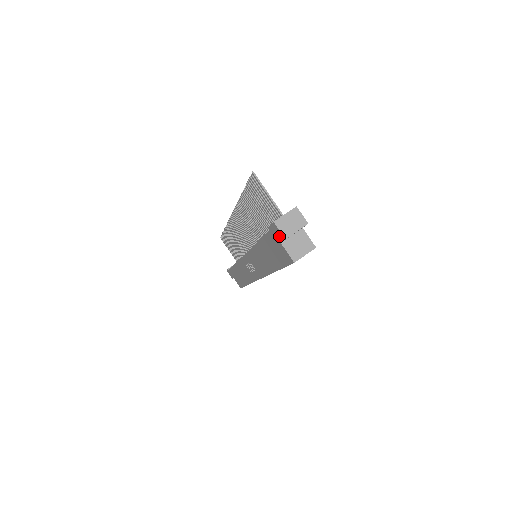
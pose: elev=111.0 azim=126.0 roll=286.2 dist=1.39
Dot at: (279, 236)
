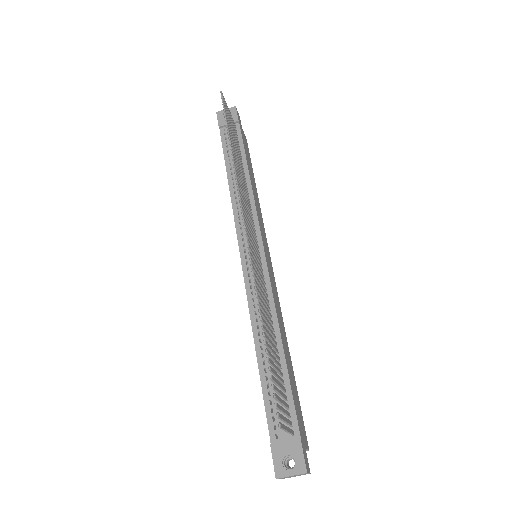
Dot at: occluded
